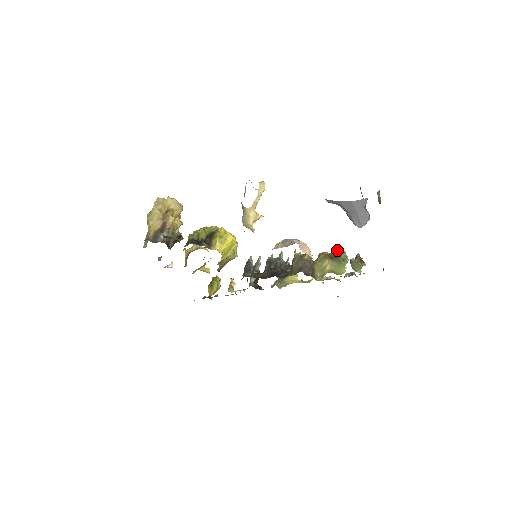
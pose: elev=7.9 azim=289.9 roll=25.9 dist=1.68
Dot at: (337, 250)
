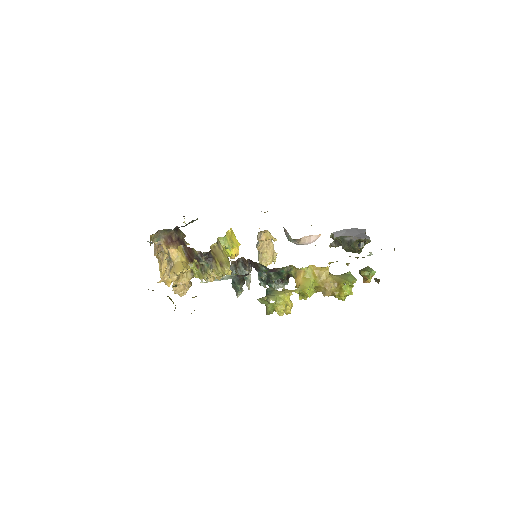
Dot at: occluded
